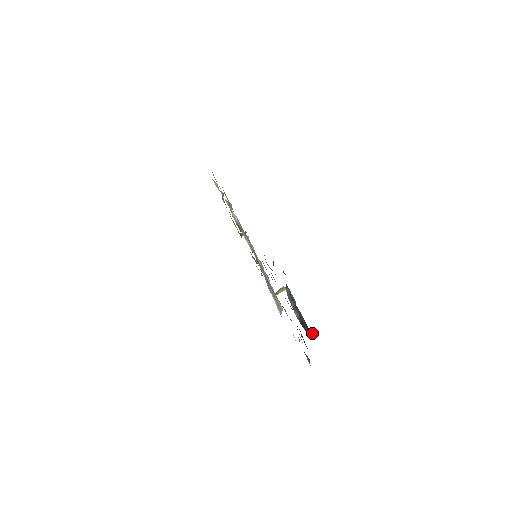
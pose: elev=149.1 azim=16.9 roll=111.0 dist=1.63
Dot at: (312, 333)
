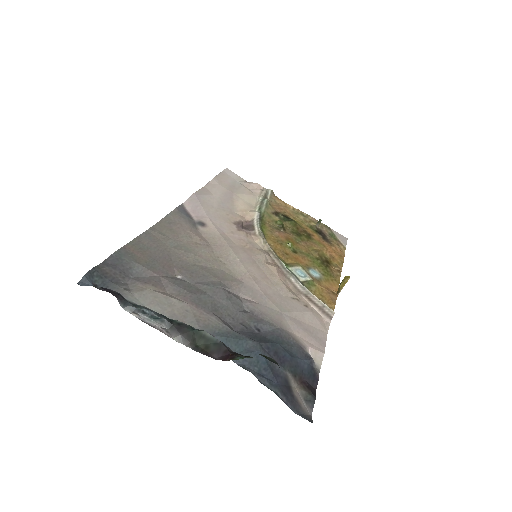
Dot at: (230, 357)
